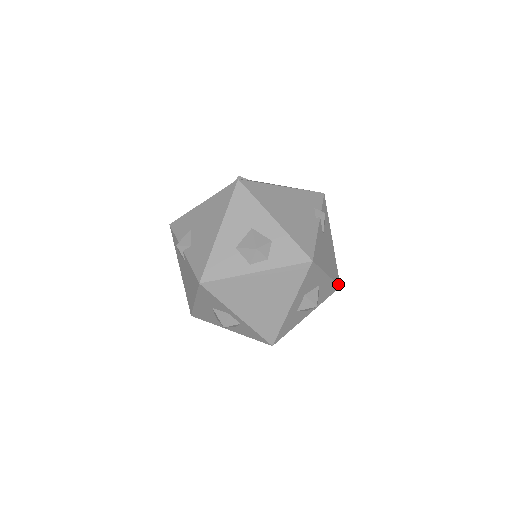
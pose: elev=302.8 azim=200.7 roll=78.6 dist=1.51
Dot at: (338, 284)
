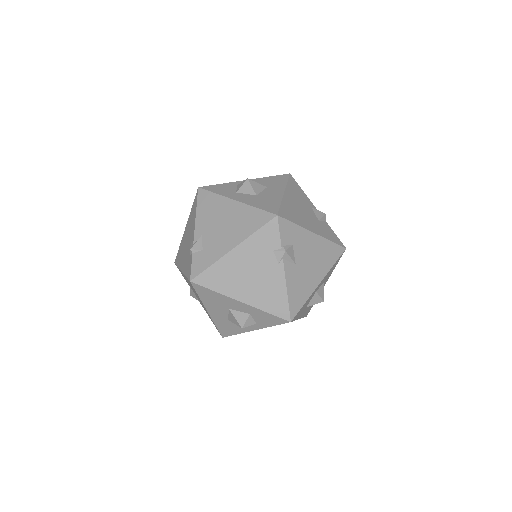
Dot at: (341, 254)
